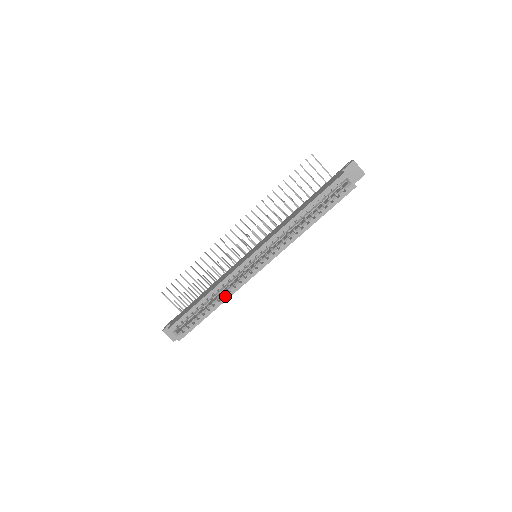
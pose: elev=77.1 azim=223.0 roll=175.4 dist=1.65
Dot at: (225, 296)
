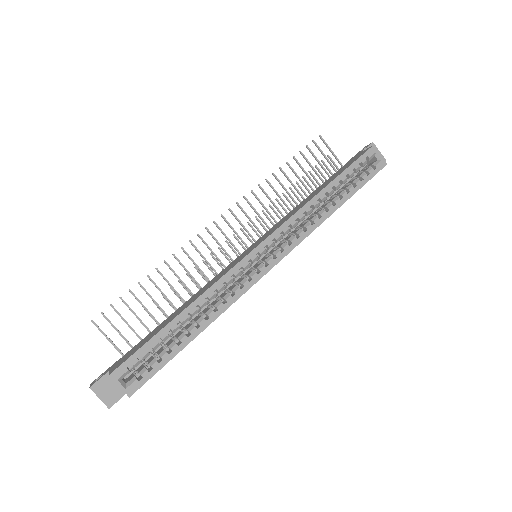
Dot at: (217, 310)
